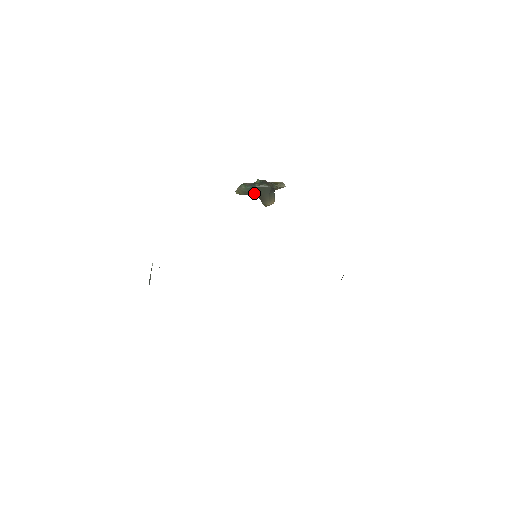
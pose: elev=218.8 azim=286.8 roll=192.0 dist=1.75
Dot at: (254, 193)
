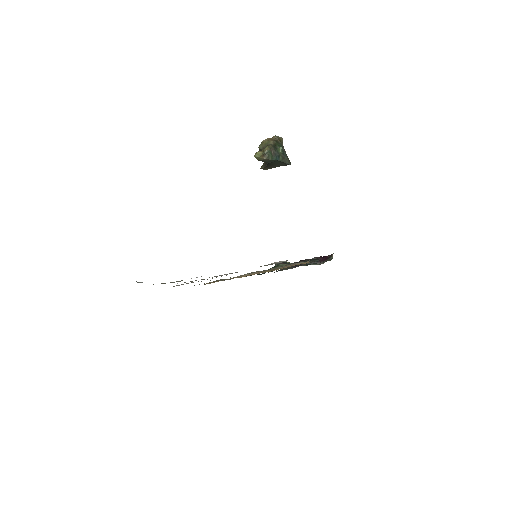
Dot at: (270, 162)
